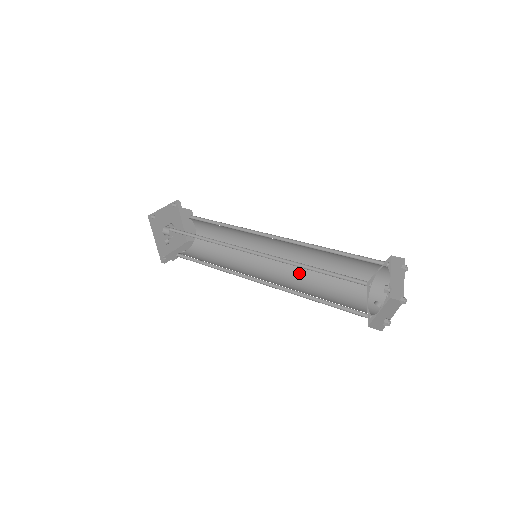
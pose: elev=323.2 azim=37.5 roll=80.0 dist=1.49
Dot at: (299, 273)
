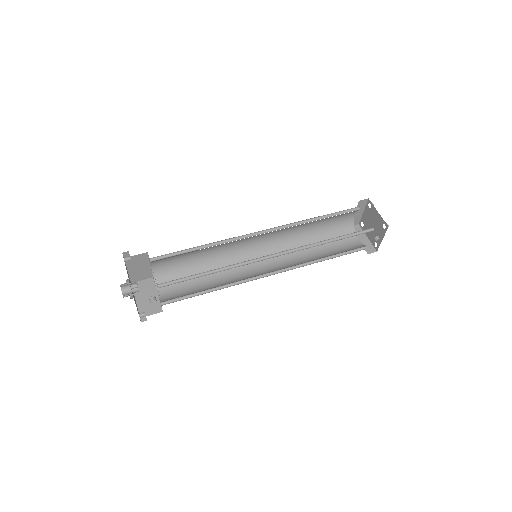
Dot at: (285, 247)
